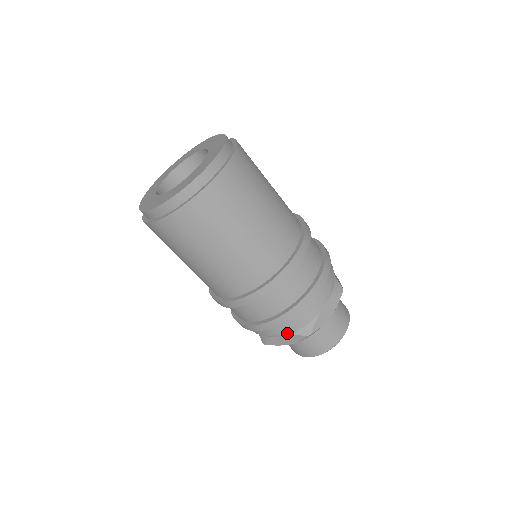
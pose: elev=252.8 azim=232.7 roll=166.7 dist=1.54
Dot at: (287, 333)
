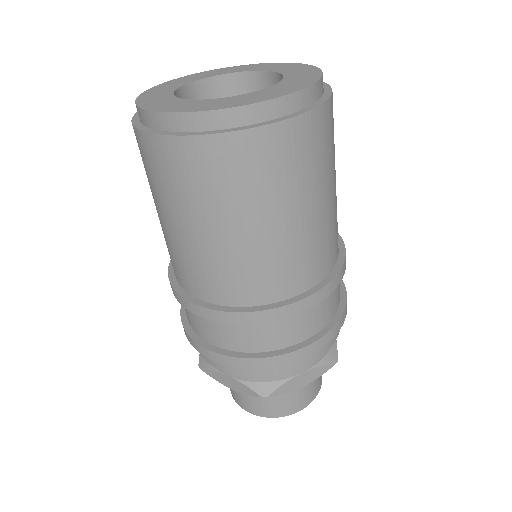
Dot at: (237, 376)
